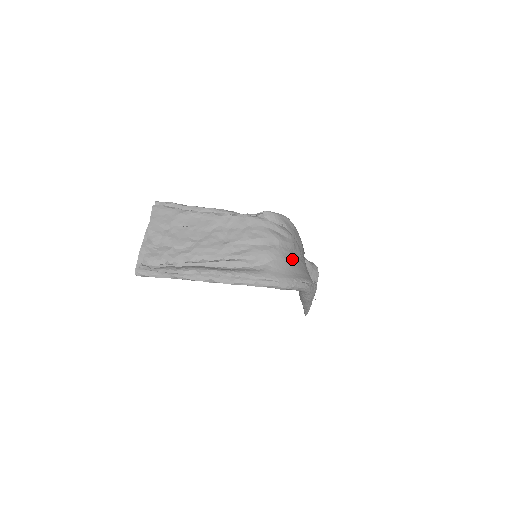
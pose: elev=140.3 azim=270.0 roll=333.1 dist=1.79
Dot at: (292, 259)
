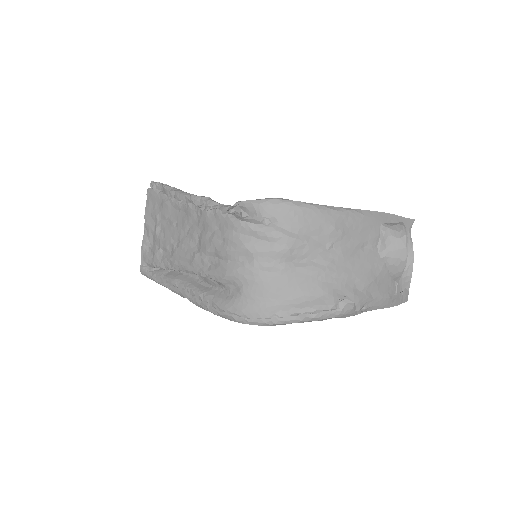
Dot at: (281, 277)
